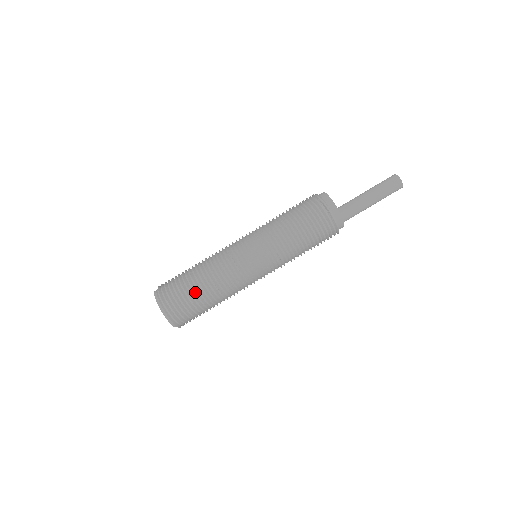
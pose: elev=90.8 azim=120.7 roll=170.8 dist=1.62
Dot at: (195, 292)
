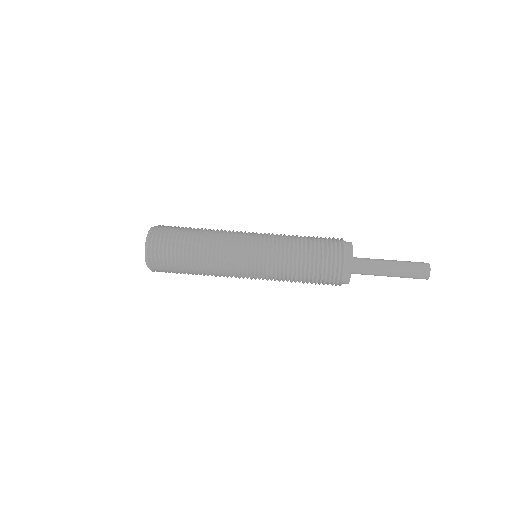
Dot at: (189, 228)
